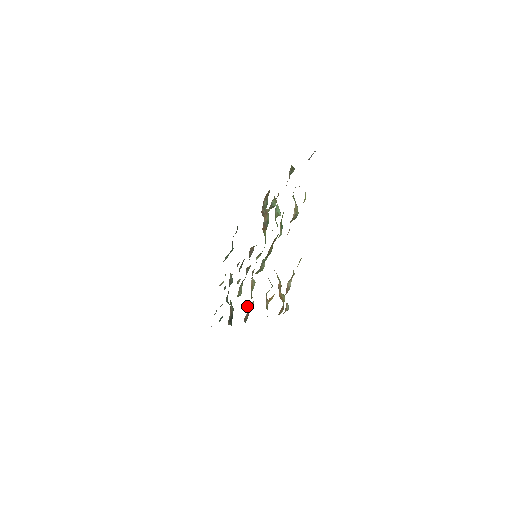
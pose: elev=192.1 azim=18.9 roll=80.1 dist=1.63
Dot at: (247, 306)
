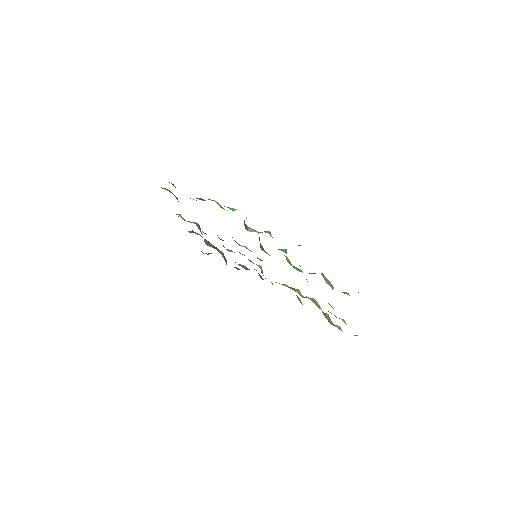
Dot at: (261, 278)
